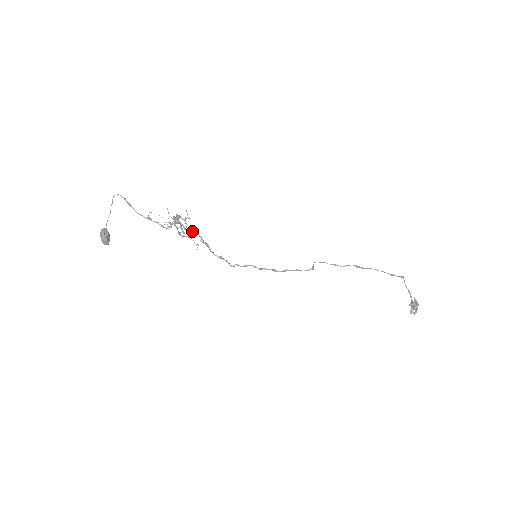
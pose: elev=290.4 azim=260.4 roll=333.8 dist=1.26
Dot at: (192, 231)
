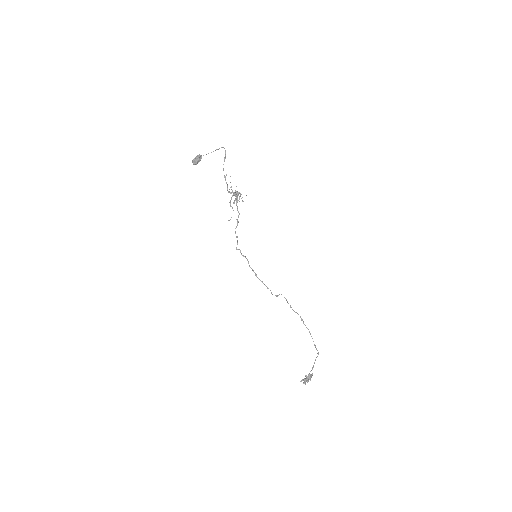
Dot at: occluded
